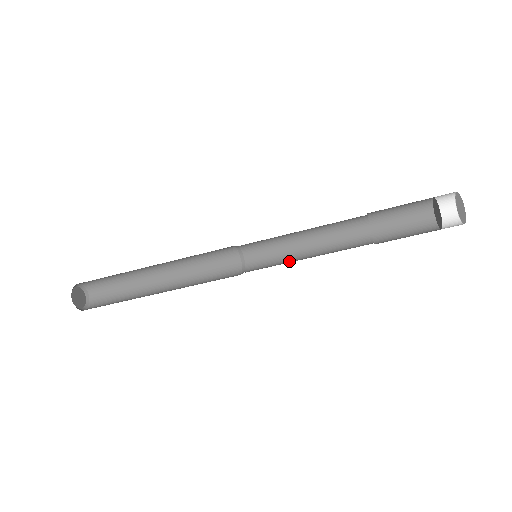
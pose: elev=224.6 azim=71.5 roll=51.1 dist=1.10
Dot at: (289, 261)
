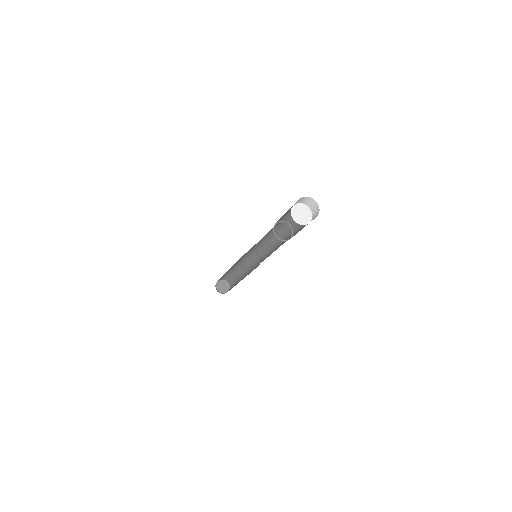
Dot at: (270, 253)
